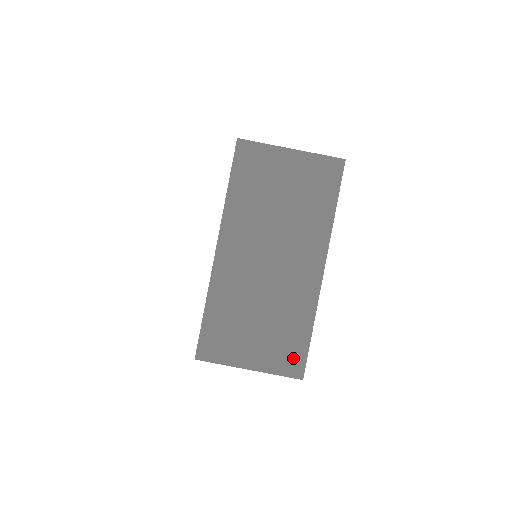
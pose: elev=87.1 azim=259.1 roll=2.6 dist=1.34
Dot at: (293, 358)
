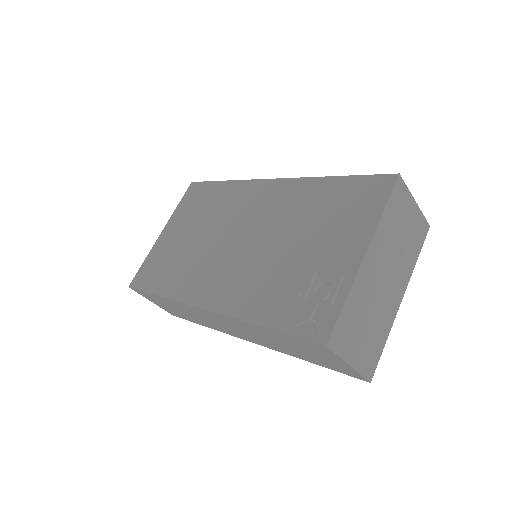
Dot at: (372, 363)
